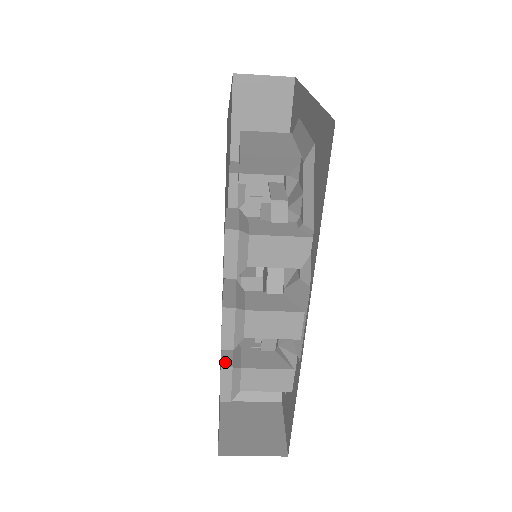
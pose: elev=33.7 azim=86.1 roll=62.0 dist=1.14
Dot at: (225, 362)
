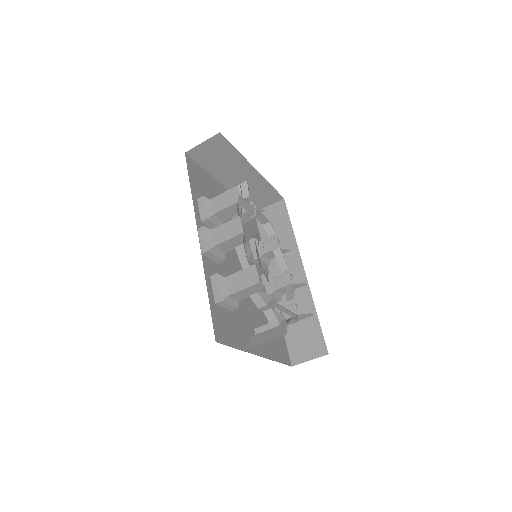
Dot at: occluded
